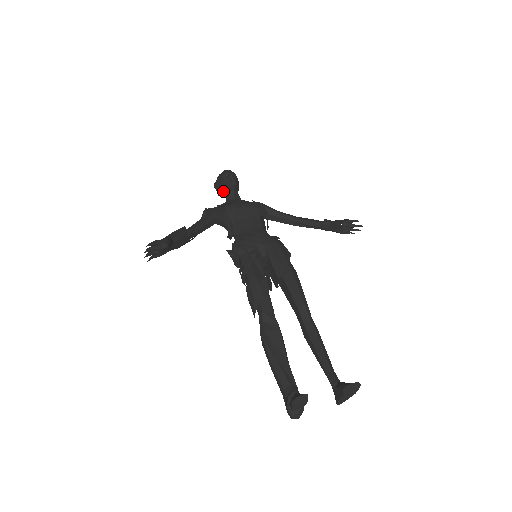
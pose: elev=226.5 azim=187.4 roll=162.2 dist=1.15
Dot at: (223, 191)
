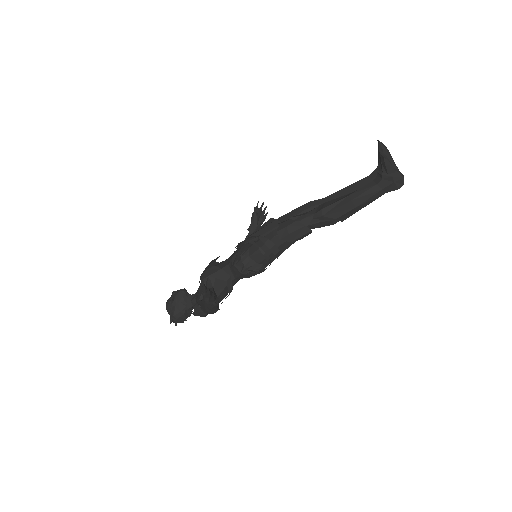
Dot at: (184, 305)
